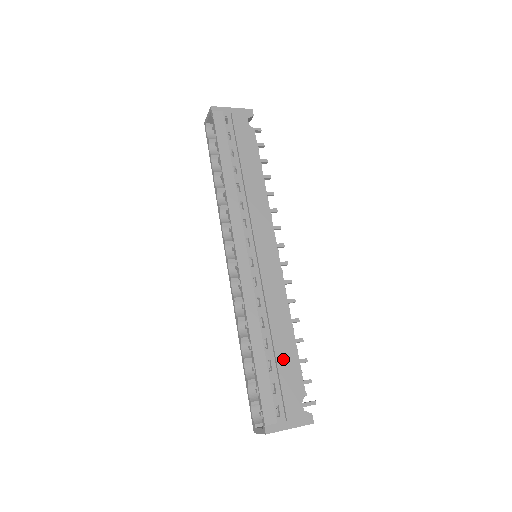
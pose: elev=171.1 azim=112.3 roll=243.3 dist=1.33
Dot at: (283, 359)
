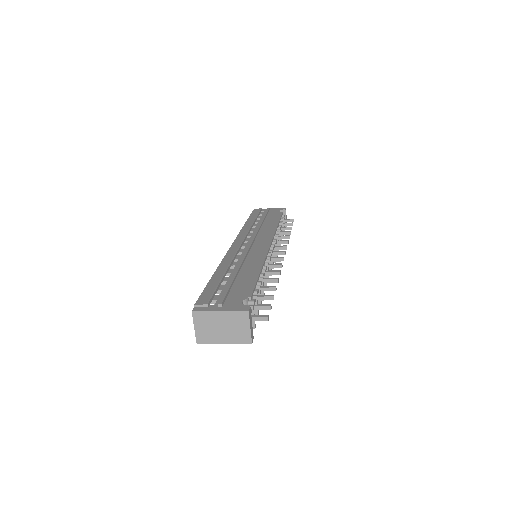
Dot at: (240, 281)
